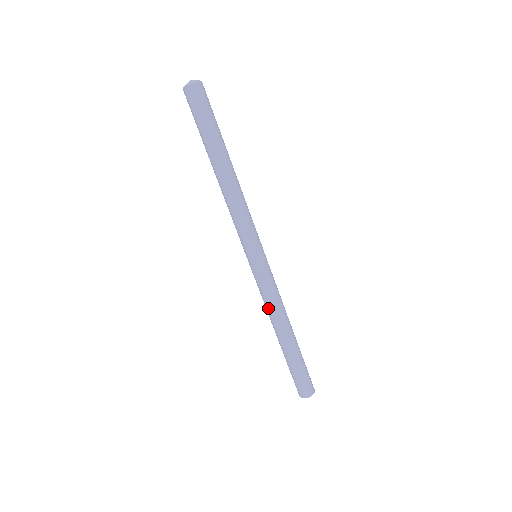
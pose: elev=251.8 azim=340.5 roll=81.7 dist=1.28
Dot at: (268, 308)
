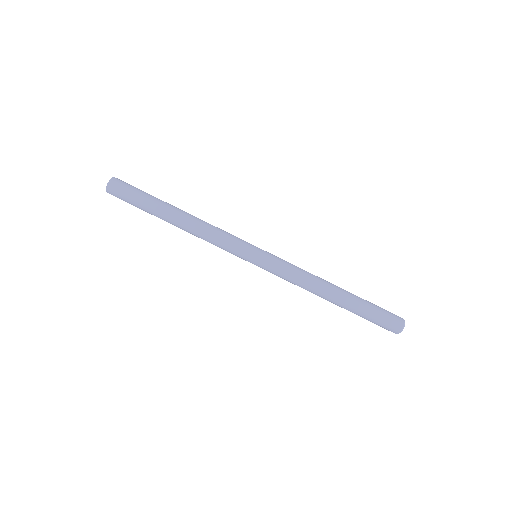
Dot at: (302, 282)
